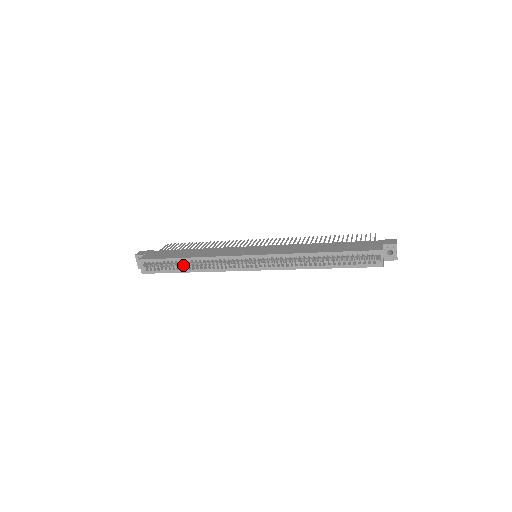
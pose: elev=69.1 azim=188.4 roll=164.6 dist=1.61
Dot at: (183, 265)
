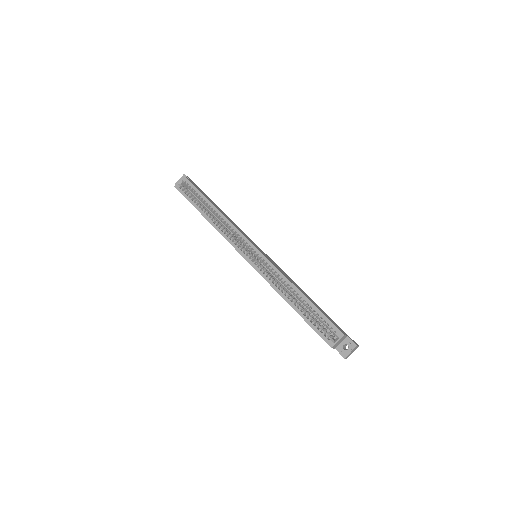
Dot at: (206, 209)
